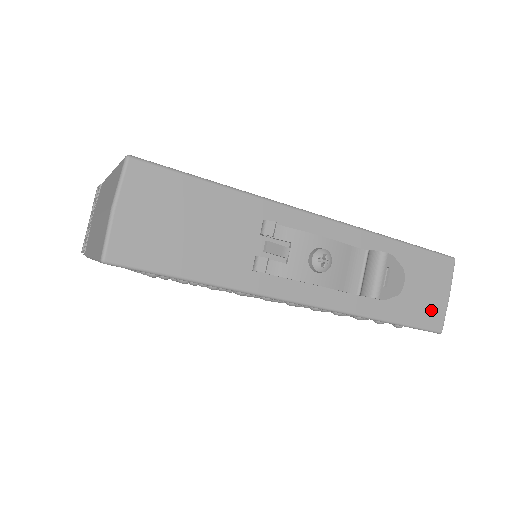
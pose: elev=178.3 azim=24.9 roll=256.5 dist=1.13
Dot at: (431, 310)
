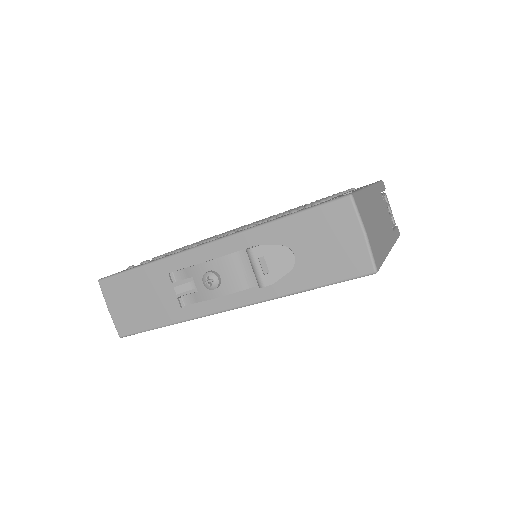
Dot at: (349, 258)
